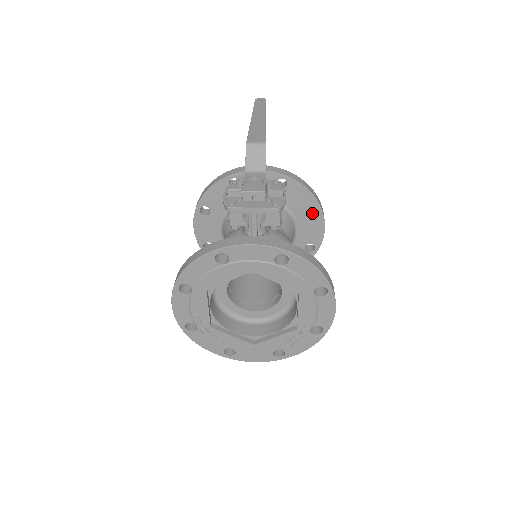
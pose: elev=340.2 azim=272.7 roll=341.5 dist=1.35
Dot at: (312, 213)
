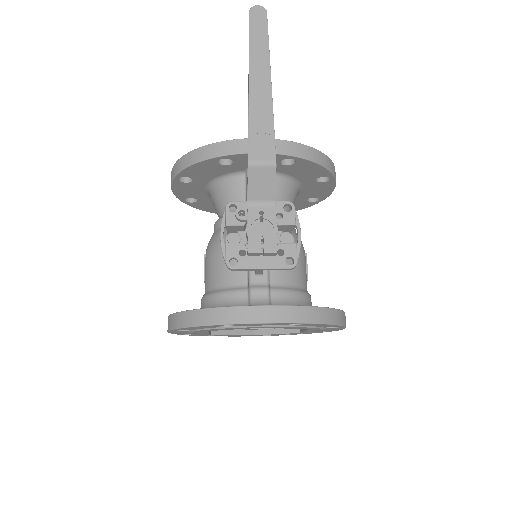
Dot at: occluded
